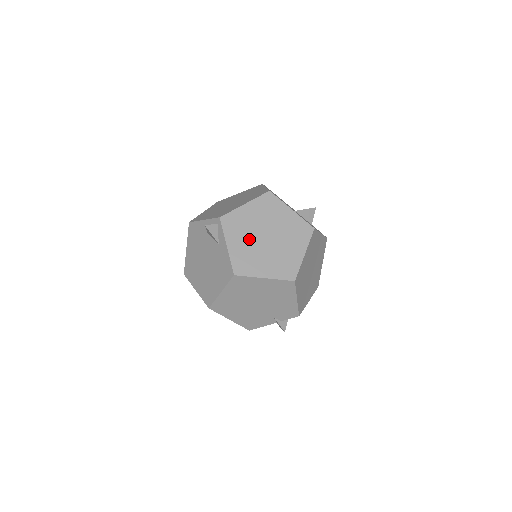
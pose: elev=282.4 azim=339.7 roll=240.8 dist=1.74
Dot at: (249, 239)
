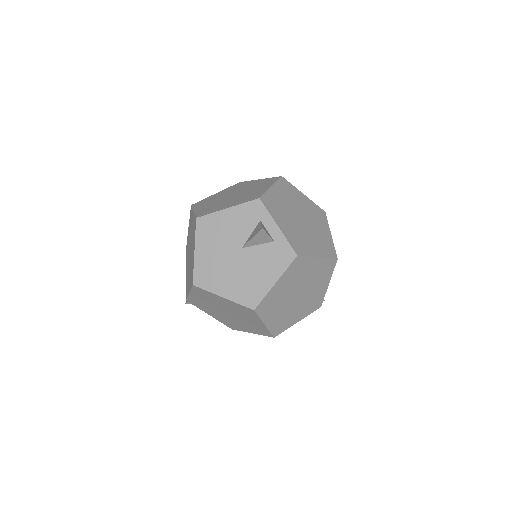
Dot at: (217, 313)
